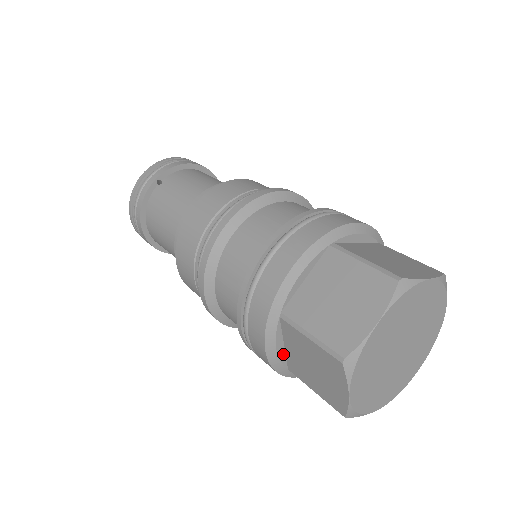
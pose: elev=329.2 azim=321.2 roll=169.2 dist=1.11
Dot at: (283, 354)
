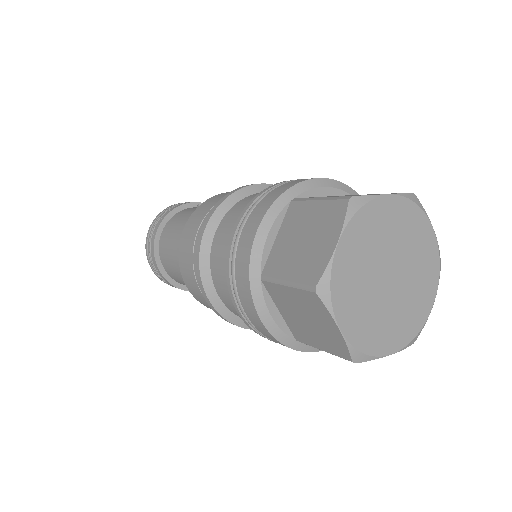
Dot at: (269, 248)
